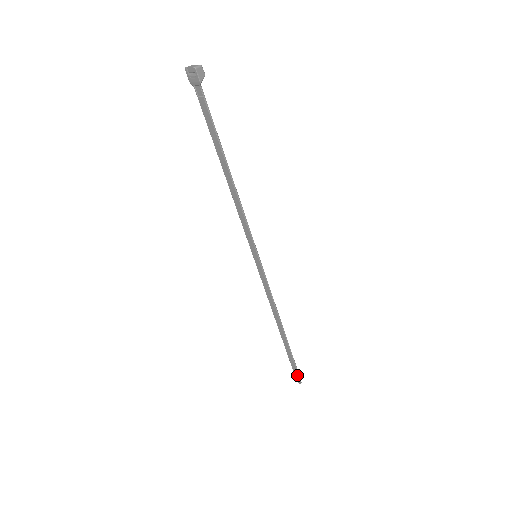
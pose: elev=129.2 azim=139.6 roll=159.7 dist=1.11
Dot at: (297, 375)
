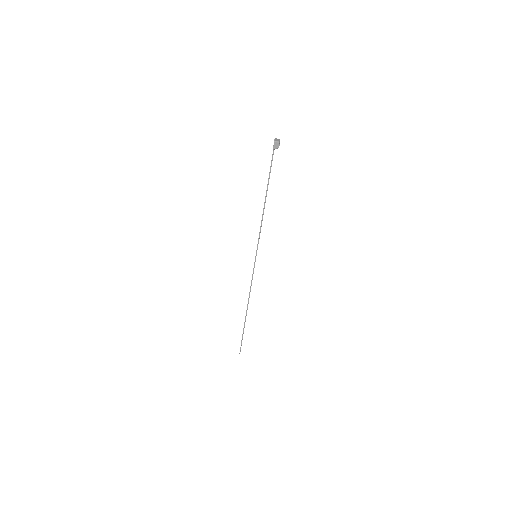
Dot at: occluded
